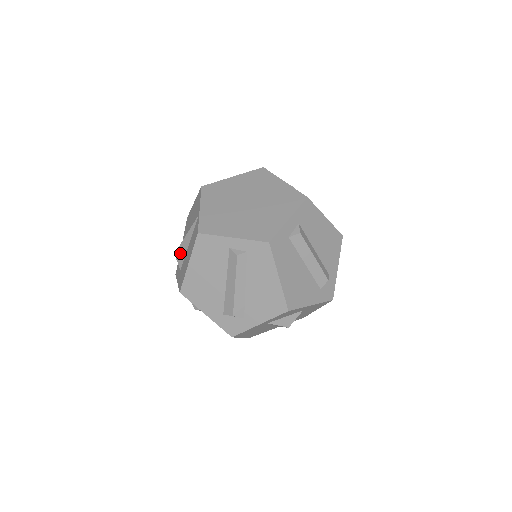
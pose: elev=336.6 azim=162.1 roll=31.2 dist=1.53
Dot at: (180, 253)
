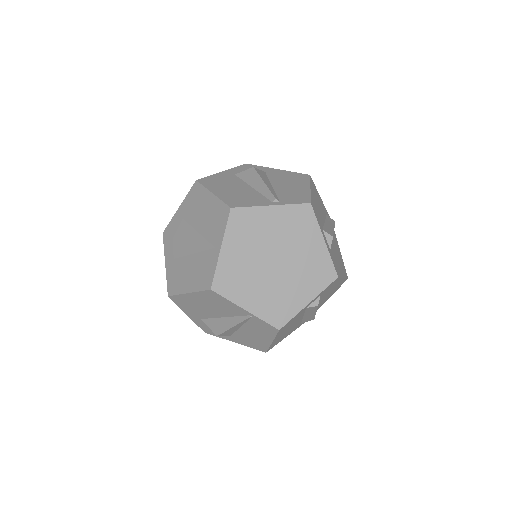
Dot at: (227, 333)
